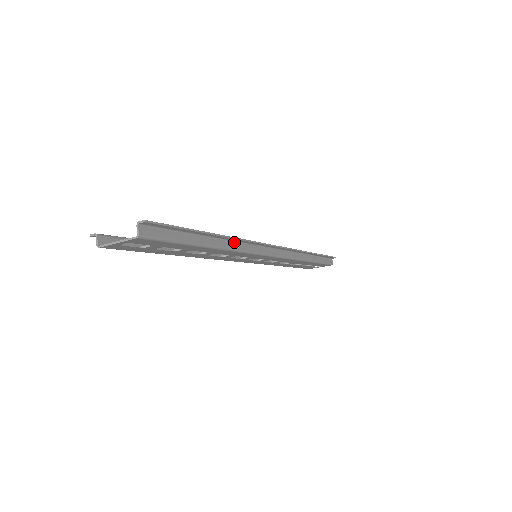
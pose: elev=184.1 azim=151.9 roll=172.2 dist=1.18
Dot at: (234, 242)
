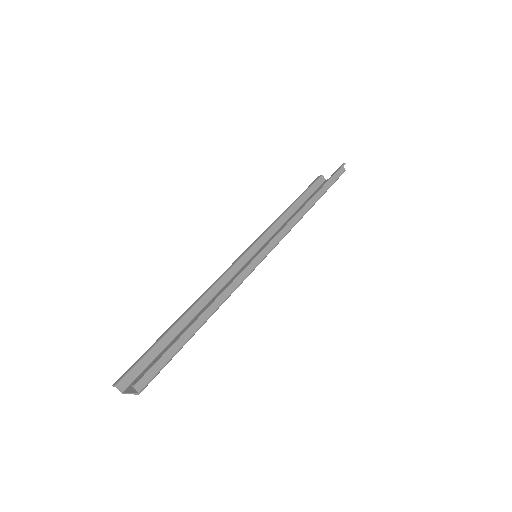
Dot at: (222, 293)
